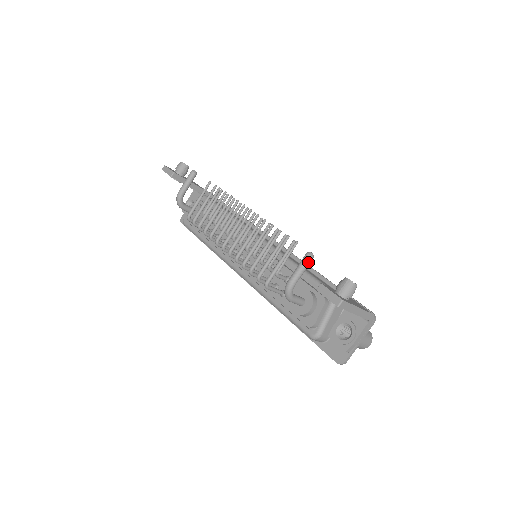
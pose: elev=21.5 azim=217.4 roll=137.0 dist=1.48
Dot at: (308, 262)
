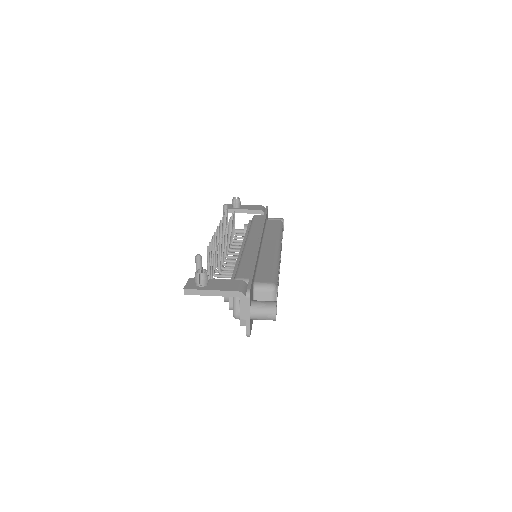
Dot at: (197, 263)
